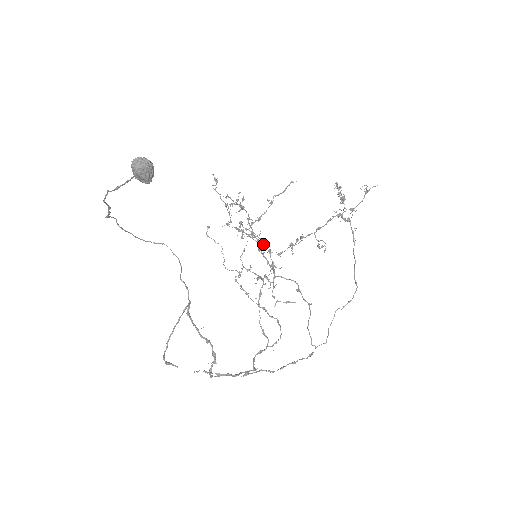
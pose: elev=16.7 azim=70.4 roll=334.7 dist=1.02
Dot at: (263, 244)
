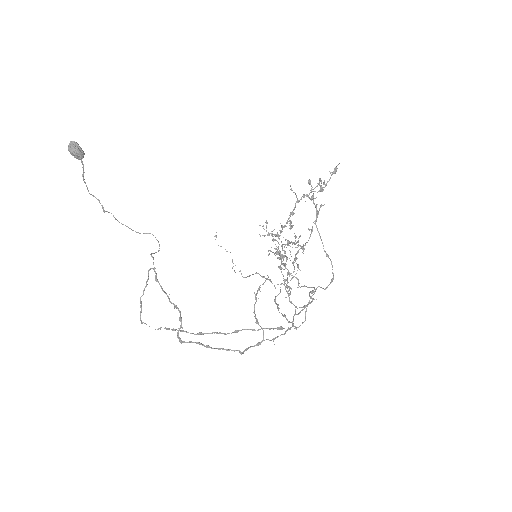
Dot at: occluded
